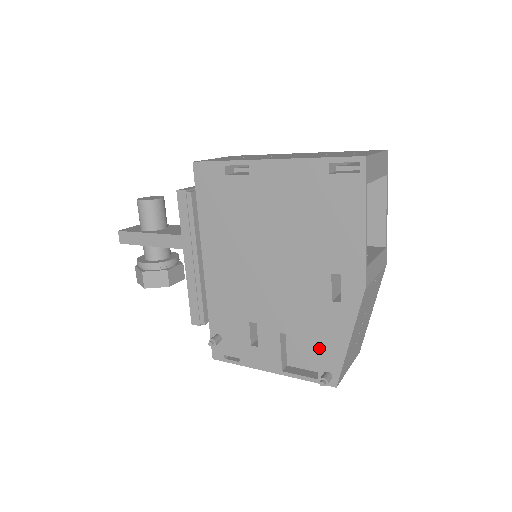
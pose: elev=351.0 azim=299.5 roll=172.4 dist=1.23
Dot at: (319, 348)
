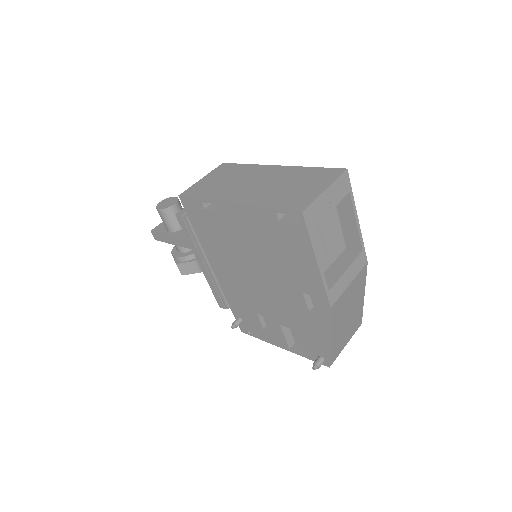
Dot at: (310, 340)
